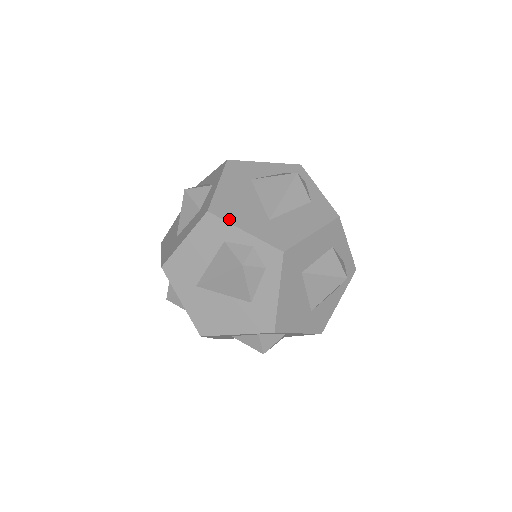
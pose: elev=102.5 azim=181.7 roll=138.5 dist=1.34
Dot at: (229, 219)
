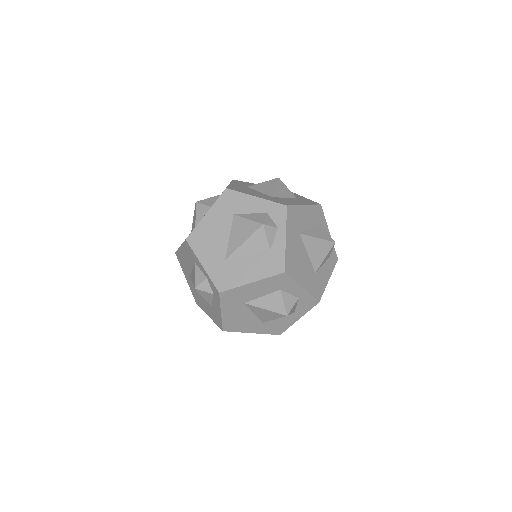
Dot at: (197, 251)
